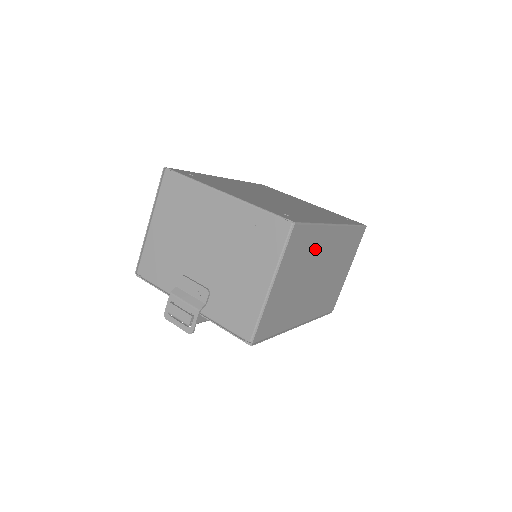
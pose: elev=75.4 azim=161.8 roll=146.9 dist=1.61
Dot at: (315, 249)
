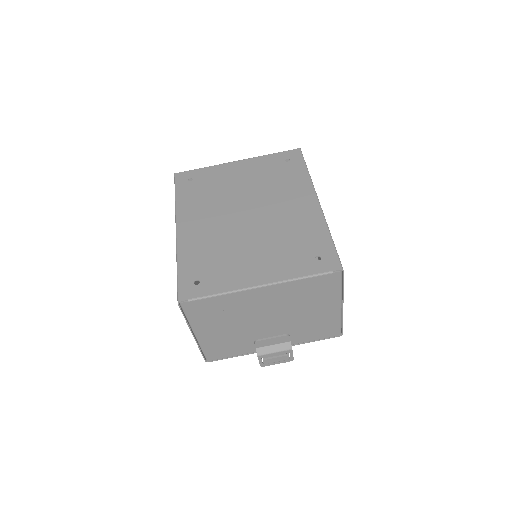
Dot at: occluded
